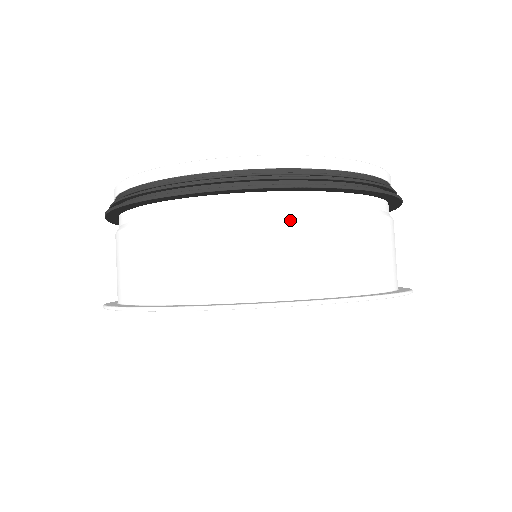
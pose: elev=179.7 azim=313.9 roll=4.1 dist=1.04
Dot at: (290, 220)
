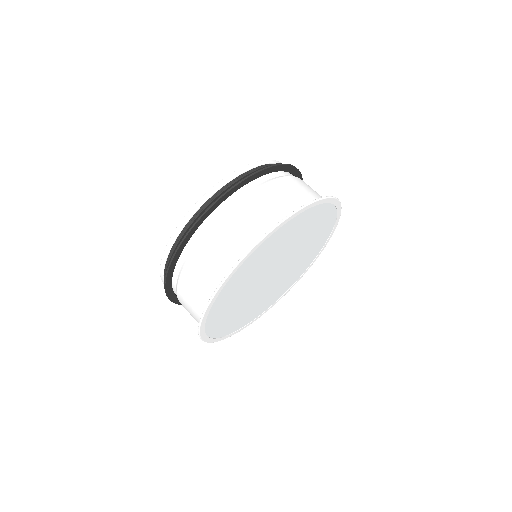
Dot at: (286, 180)
